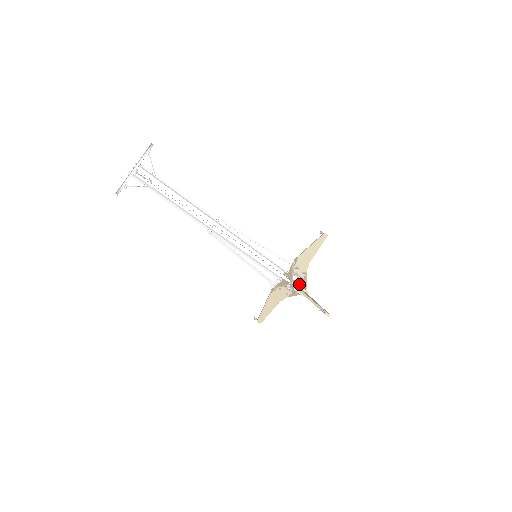
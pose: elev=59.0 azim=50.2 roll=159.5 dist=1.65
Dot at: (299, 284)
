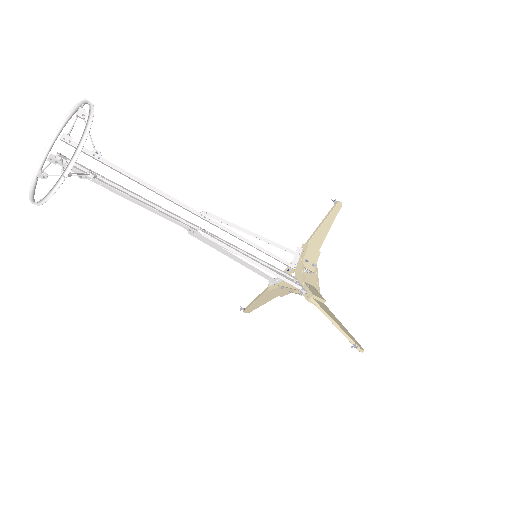
Dot at: (312, 288)
